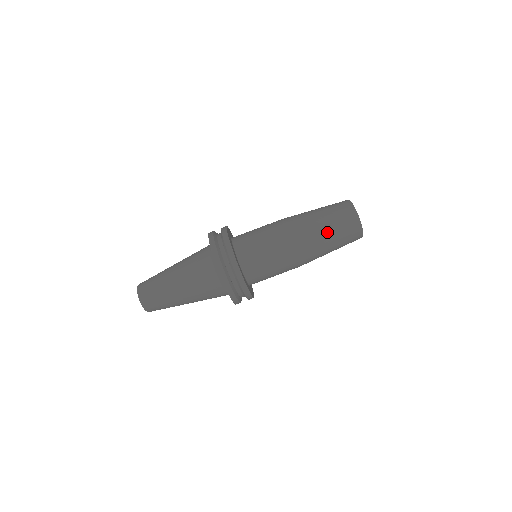
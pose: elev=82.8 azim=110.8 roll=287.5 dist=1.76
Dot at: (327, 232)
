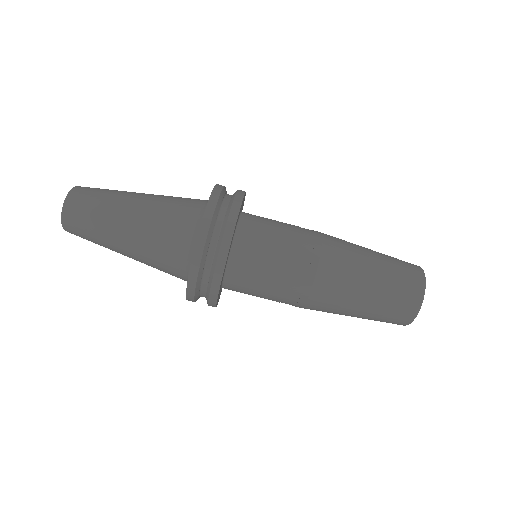
Dot at: (375, 275)
